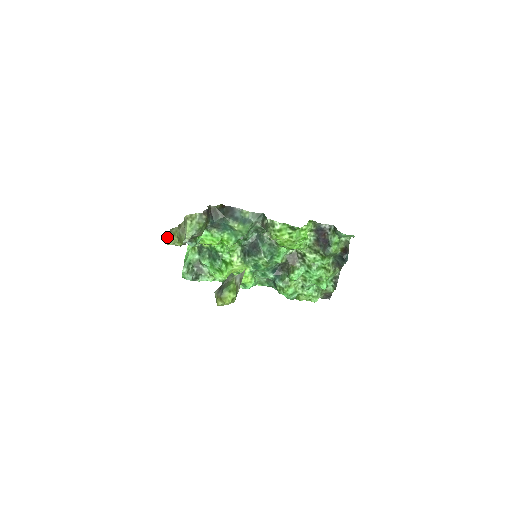
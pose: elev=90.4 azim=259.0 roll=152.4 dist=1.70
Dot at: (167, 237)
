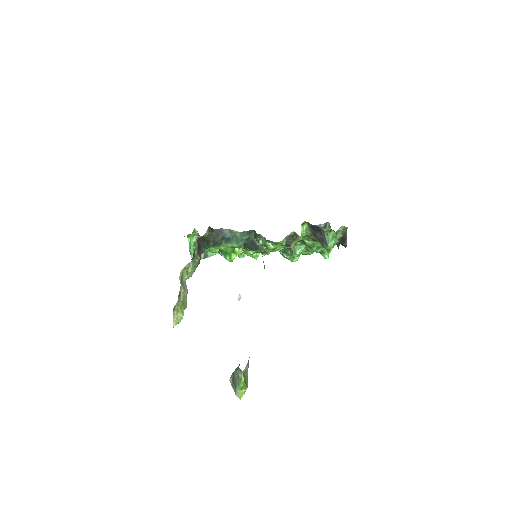
Dot at: (173, 320)
